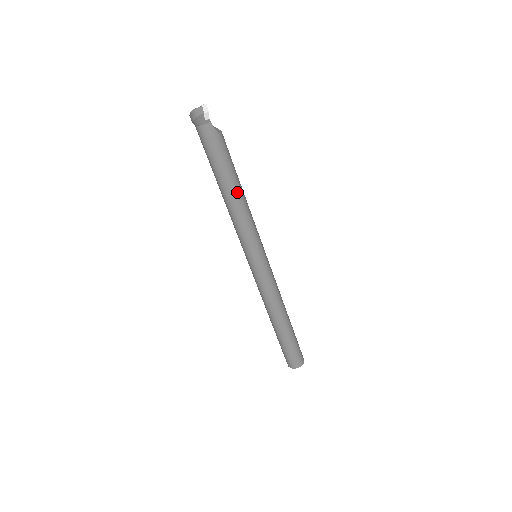
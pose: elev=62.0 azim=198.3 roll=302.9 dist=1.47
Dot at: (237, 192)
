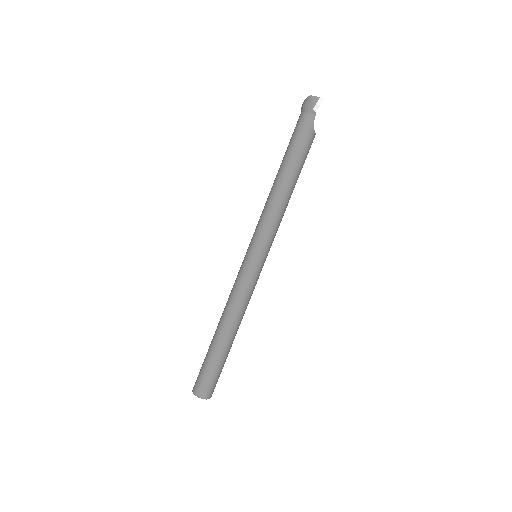
Dot at: (288, 185)
